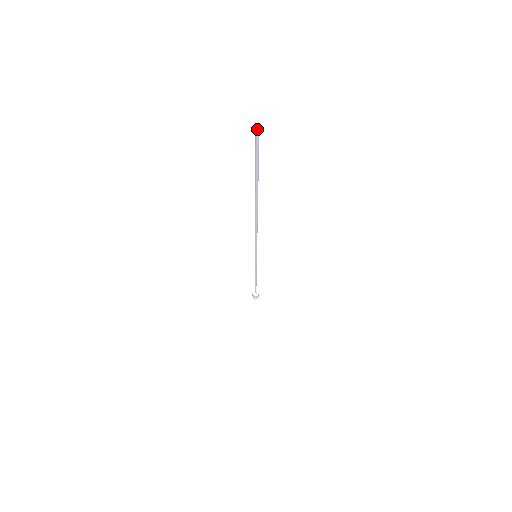
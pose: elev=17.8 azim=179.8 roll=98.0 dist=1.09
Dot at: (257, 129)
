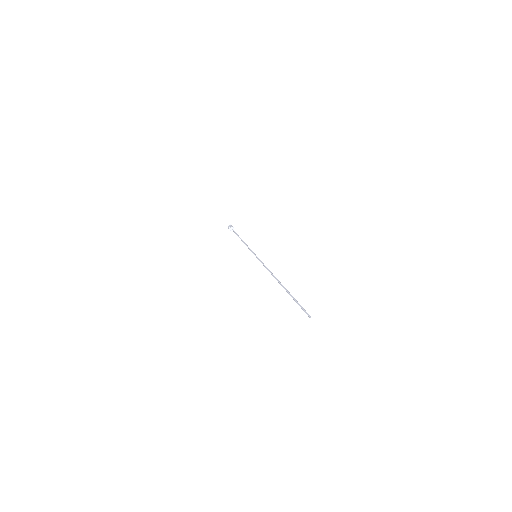
Dot at: (310, 317)
